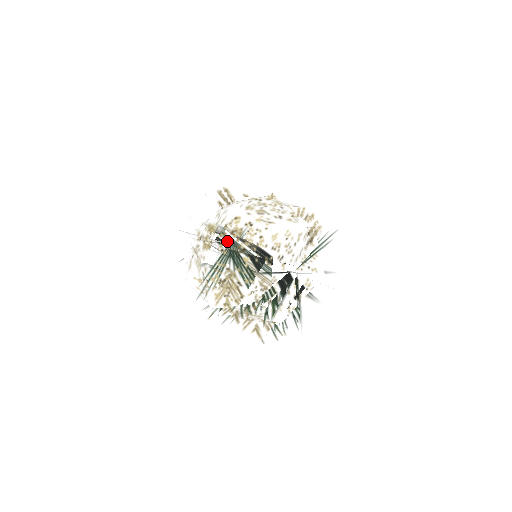
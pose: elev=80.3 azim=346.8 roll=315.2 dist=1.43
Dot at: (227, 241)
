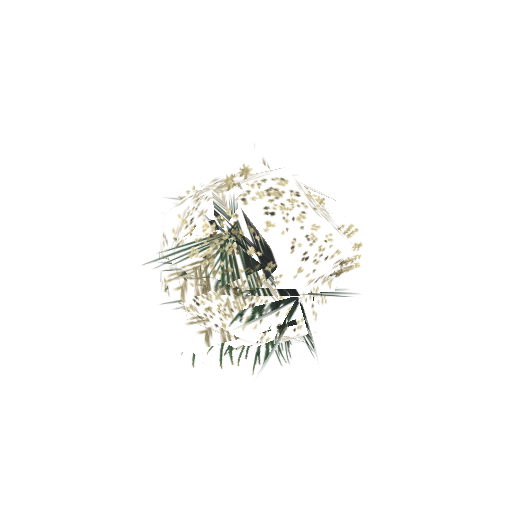
Dot at: (258, 192)
